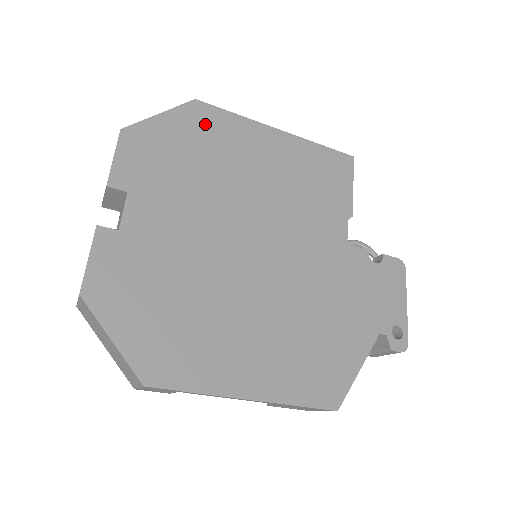
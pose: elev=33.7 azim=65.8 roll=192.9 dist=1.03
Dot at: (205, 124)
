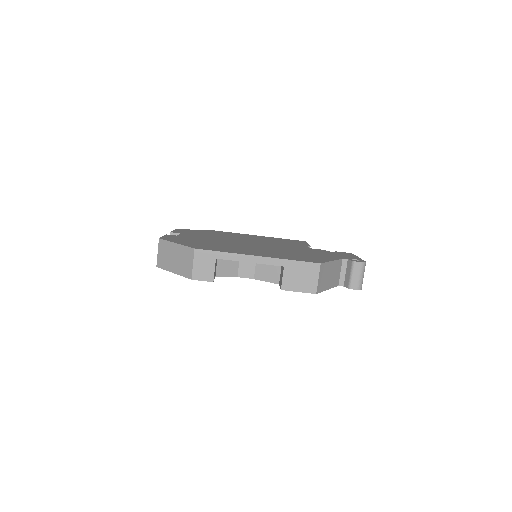
Dot at: (217, 232)
